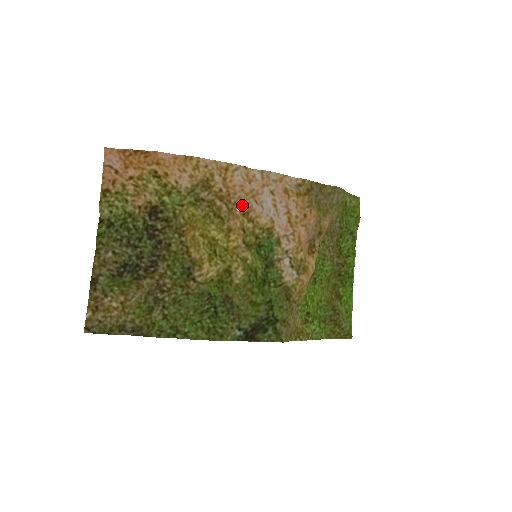
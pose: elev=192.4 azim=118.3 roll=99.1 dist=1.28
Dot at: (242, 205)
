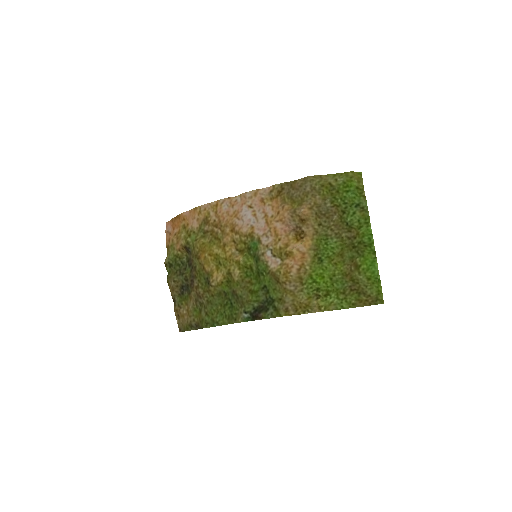
Dot at: (229, 225)
